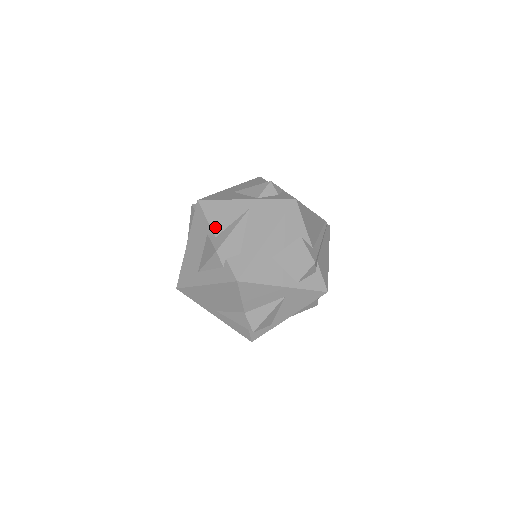
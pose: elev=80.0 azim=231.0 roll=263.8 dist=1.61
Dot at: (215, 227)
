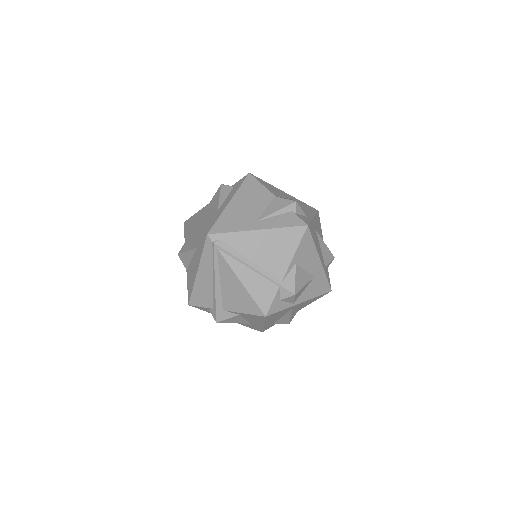
Dot at: occluded
